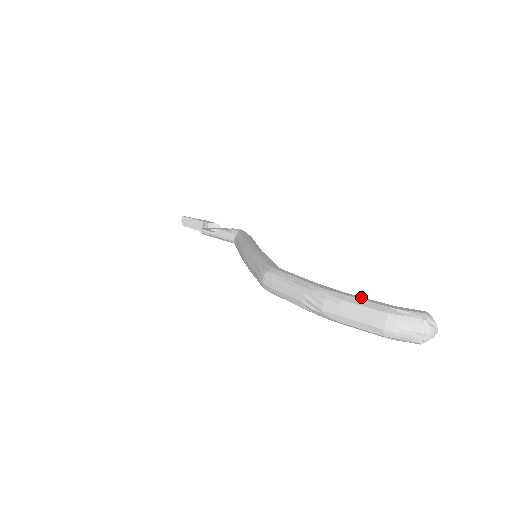
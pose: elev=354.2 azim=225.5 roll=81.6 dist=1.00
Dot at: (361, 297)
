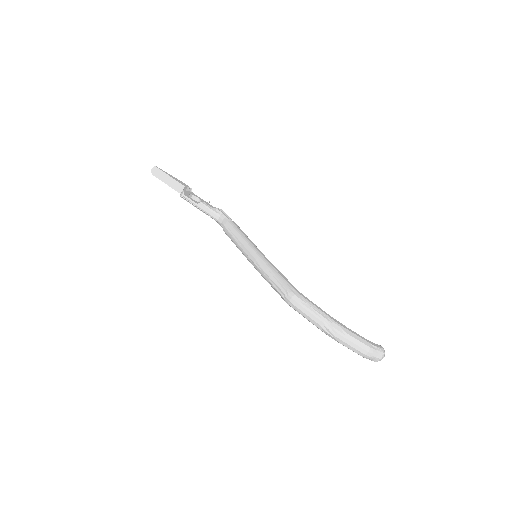
Dot at: (355, 333)
